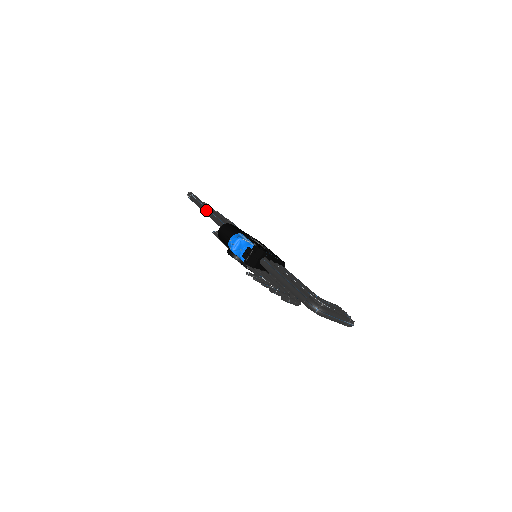
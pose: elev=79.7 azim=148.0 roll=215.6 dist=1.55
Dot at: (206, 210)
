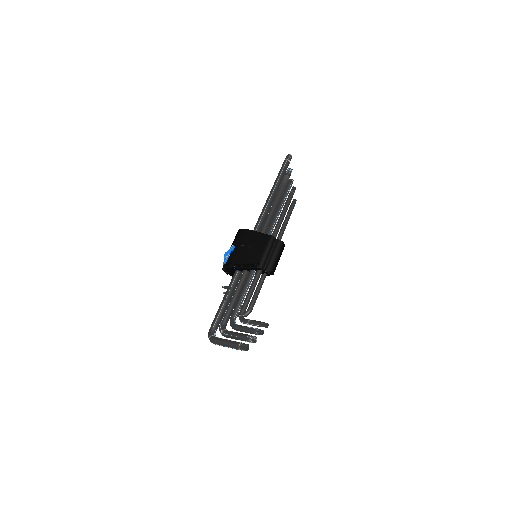
Dot at: occluded
